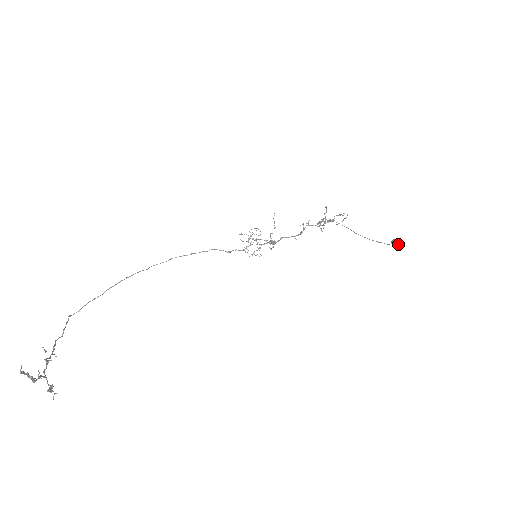
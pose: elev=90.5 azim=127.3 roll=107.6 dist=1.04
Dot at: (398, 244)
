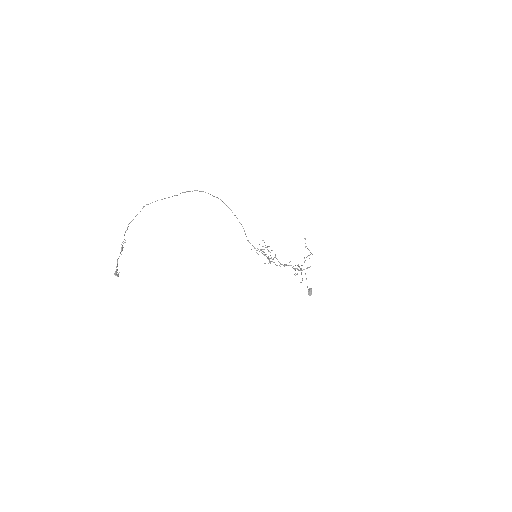
Dot at: (310, 295)
